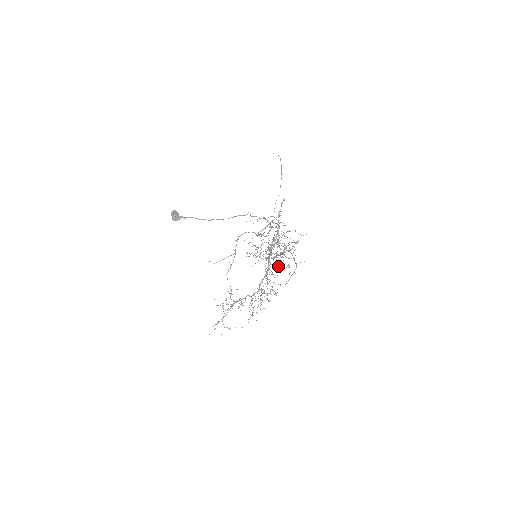
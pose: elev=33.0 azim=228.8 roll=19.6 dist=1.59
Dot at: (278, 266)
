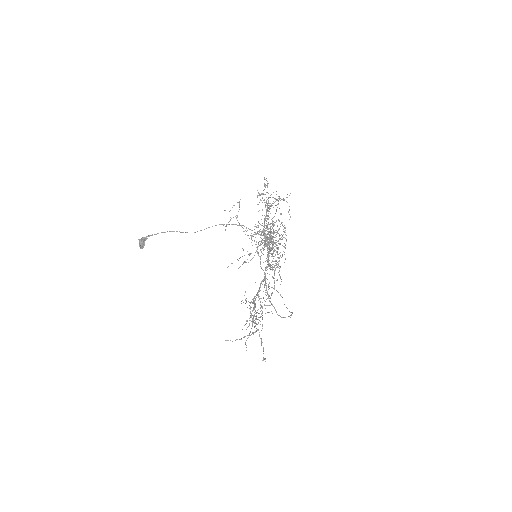
Dot at: (274, 225)
